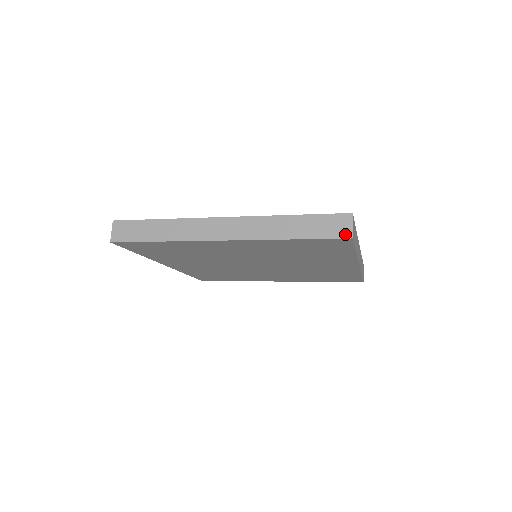
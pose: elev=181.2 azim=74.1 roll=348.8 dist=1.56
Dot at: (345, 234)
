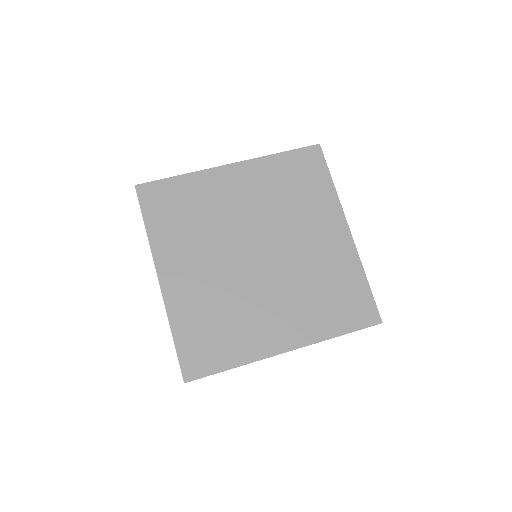
Dot at: occluded
